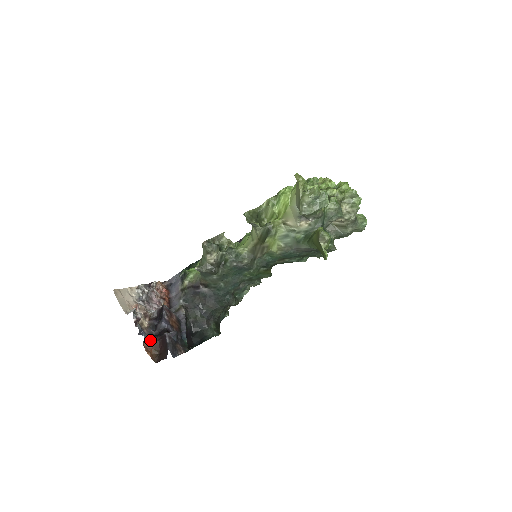
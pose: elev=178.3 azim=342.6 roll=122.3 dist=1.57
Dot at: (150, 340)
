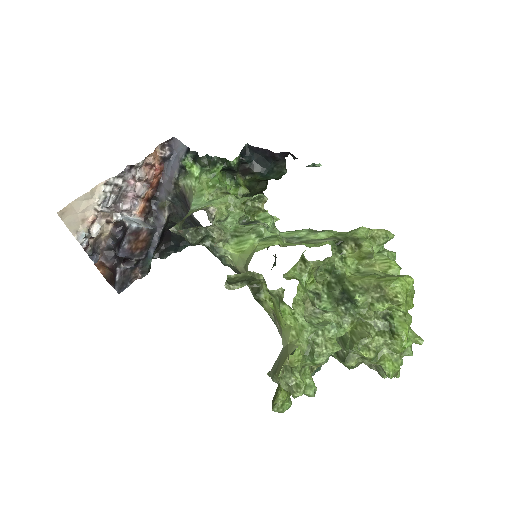
Dot at: (104, 259)
